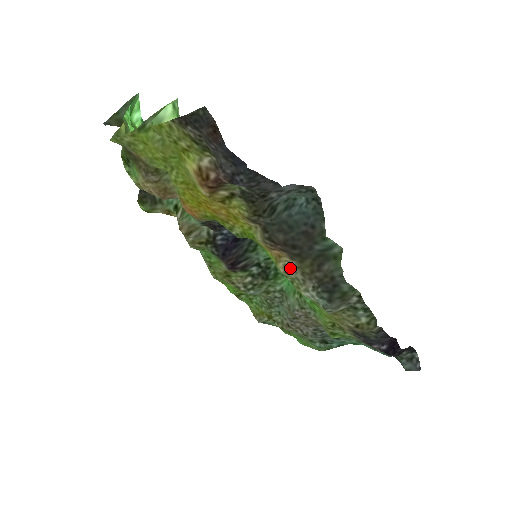
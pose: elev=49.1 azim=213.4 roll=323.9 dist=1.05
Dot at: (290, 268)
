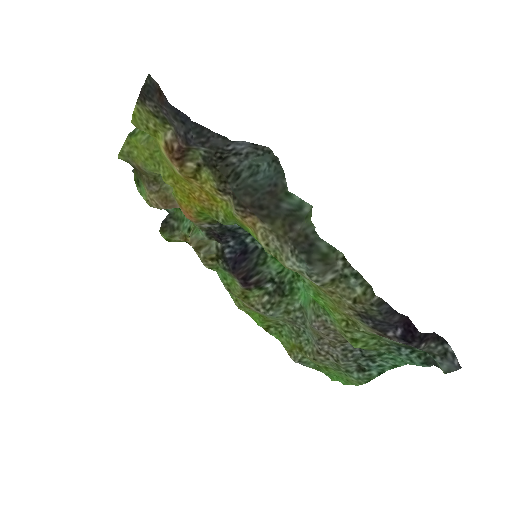
Dot at: (267, 236)
